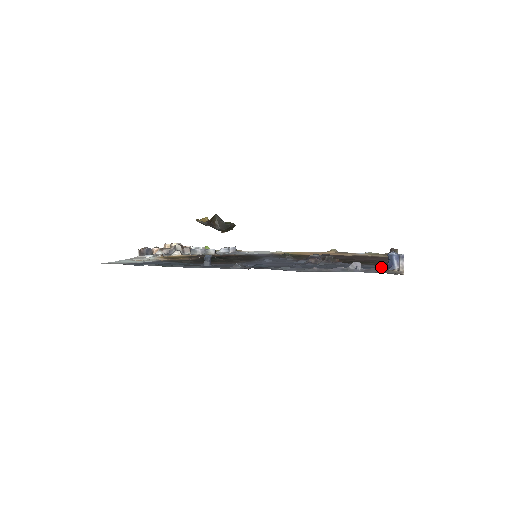
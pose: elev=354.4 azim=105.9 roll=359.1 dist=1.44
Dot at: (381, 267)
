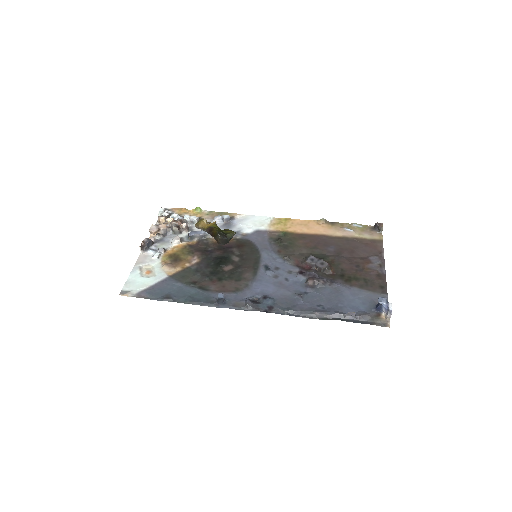
Dot at: (371, 301)
